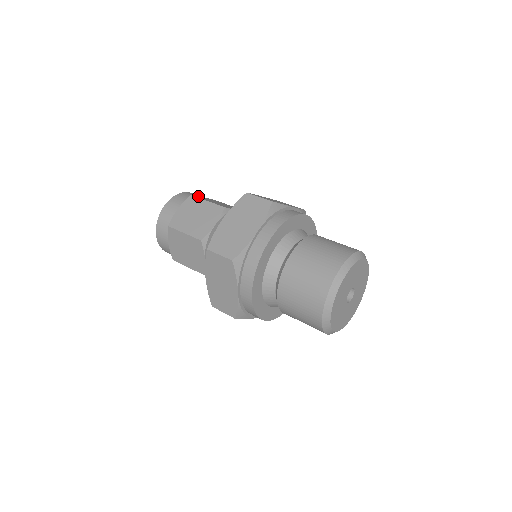
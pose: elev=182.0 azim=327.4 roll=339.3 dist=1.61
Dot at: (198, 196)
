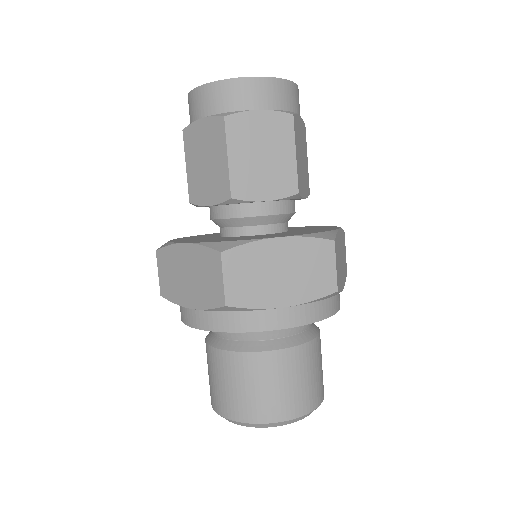
Dot at: (243, 116)
